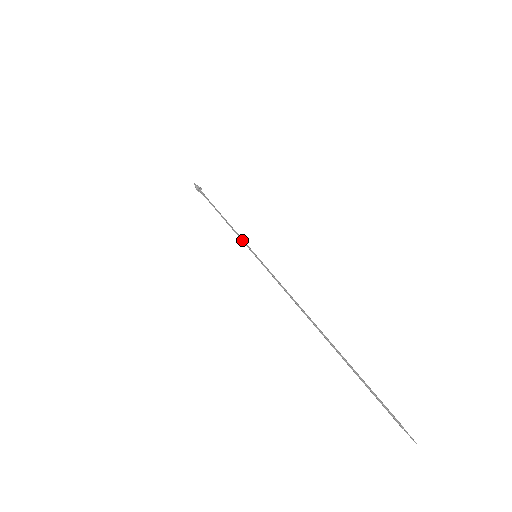
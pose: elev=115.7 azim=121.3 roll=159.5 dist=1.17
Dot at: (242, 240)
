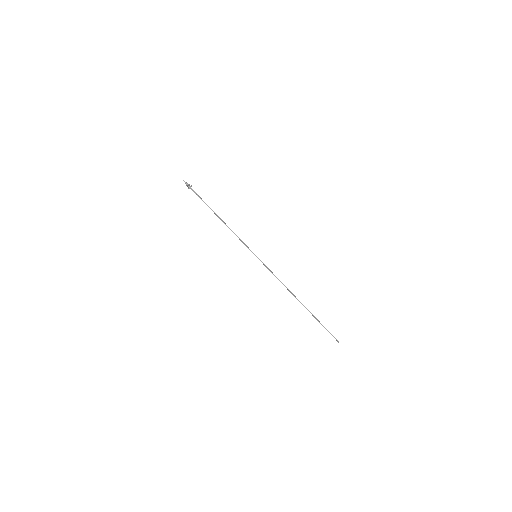
Dot at: (243, 243)
